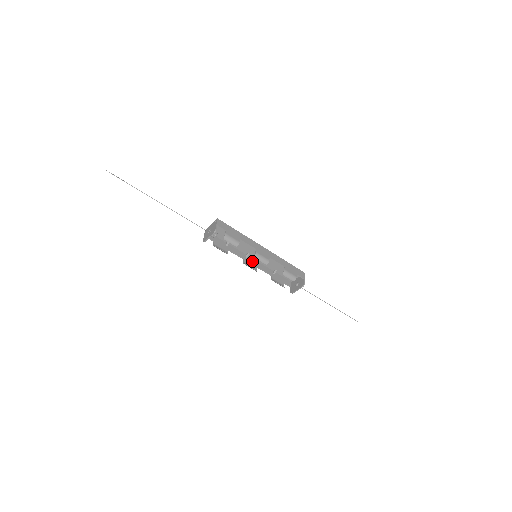
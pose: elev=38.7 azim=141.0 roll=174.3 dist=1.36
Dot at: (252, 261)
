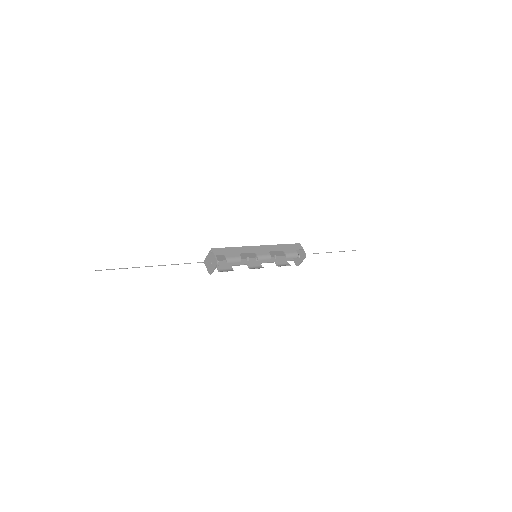
Dot at: (254, 261)
